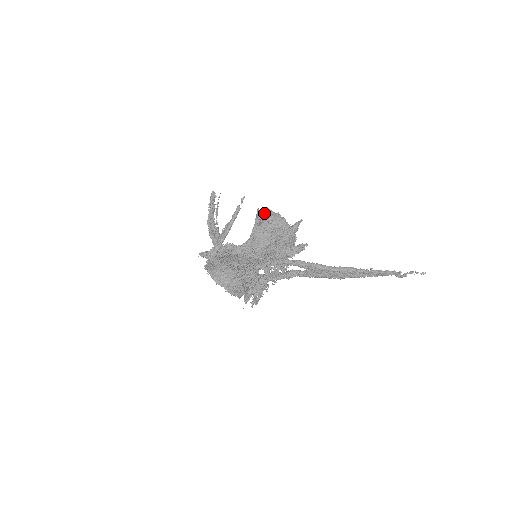
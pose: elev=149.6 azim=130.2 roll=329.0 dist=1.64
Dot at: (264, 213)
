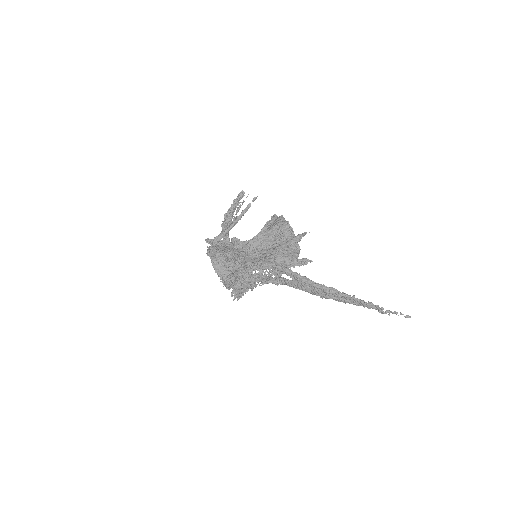
Dot at: (277, 219)
